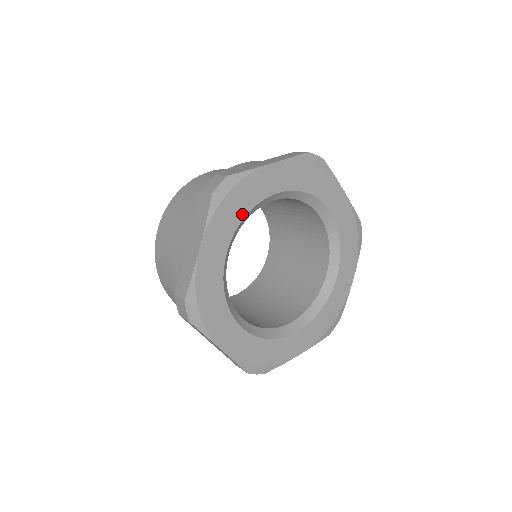
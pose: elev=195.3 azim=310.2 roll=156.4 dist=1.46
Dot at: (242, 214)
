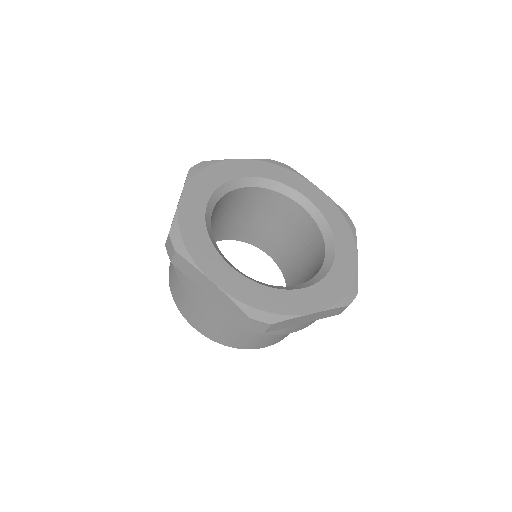
Dot at: (217, 184)
